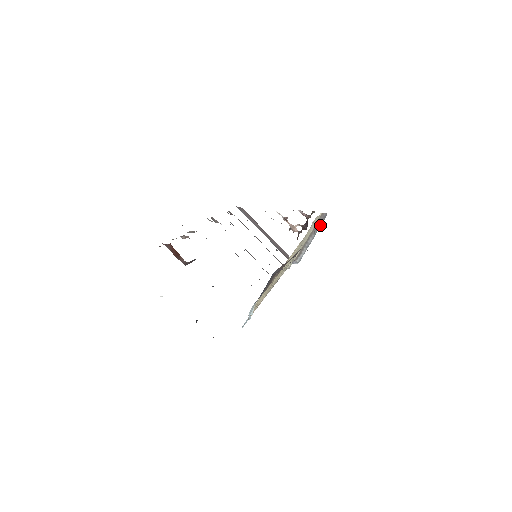
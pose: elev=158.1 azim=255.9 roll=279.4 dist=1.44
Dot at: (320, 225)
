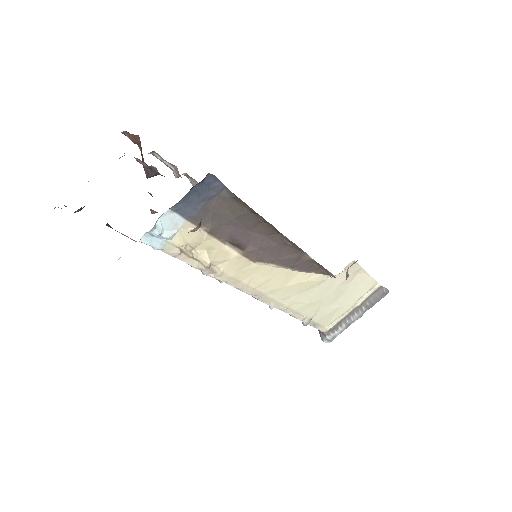
Dot at: (374, 303)
